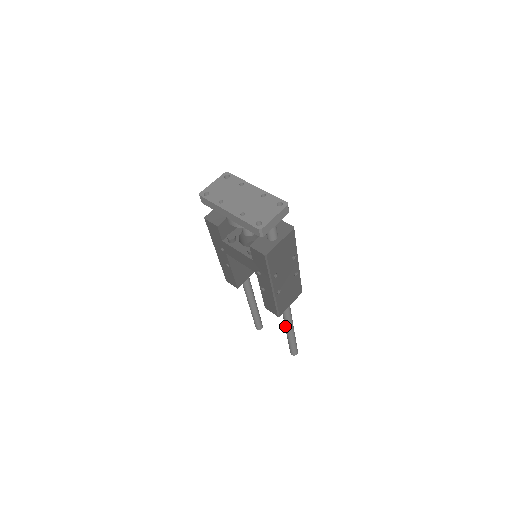
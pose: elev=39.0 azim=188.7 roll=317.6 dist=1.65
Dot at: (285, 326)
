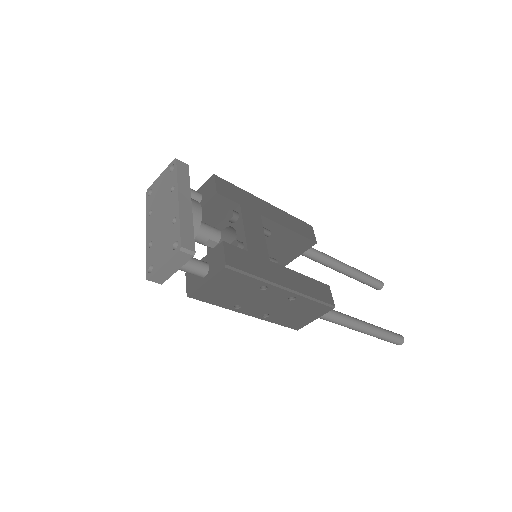
Dot at: occluded
